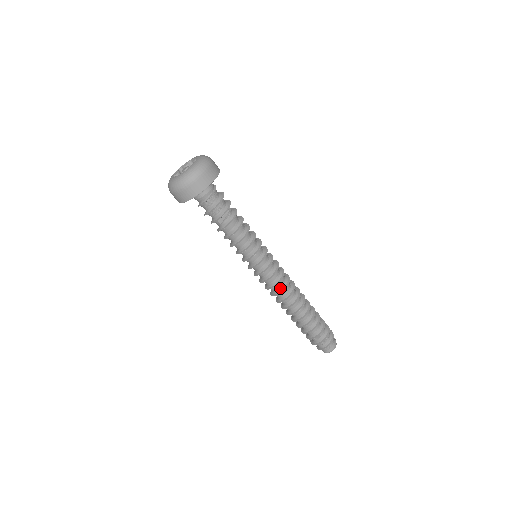
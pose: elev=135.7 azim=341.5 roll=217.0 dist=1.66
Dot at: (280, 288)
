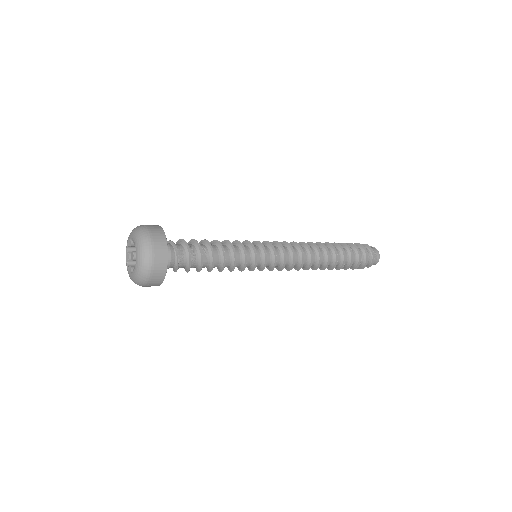
Dot at: (299, 255)
